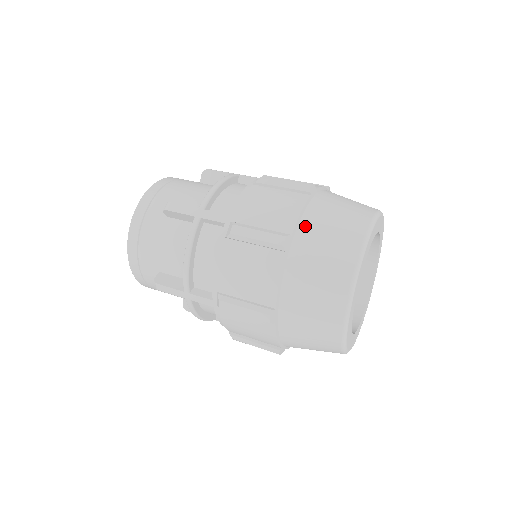
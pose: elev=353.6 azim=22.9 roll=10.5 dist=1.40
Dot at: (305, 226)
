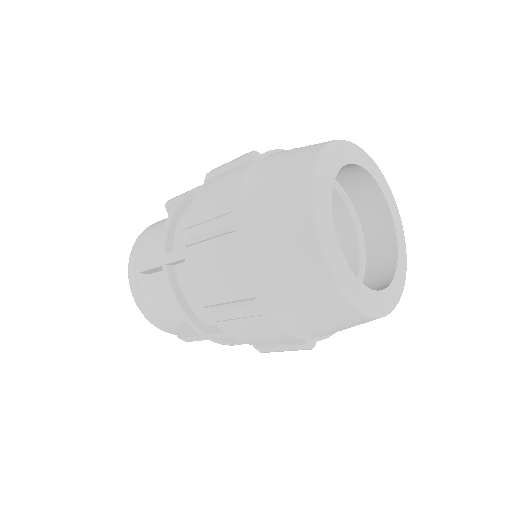
Dot at: (278, 152)
